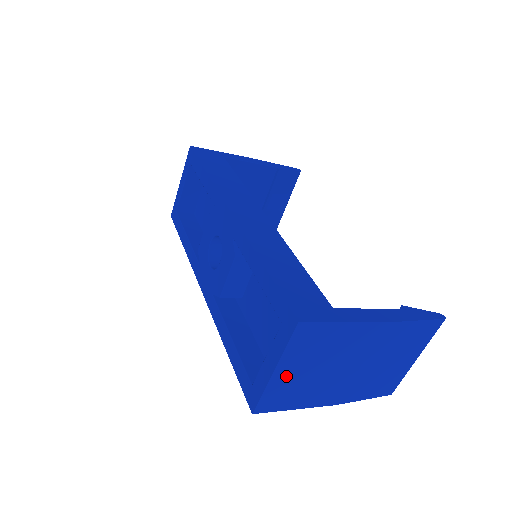
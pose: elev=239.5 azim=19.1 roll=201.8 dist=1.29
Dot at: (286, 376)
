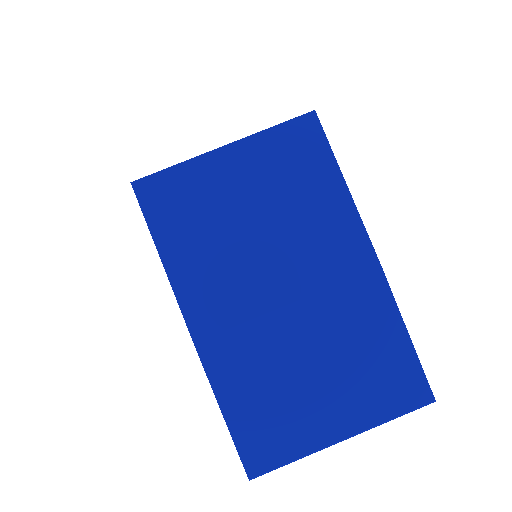
Dot at: (222, 176)
